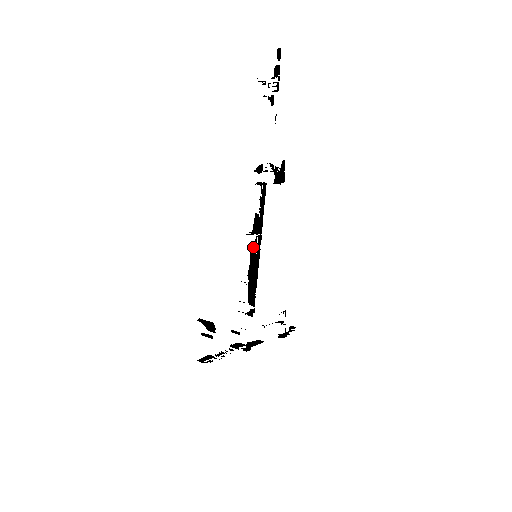
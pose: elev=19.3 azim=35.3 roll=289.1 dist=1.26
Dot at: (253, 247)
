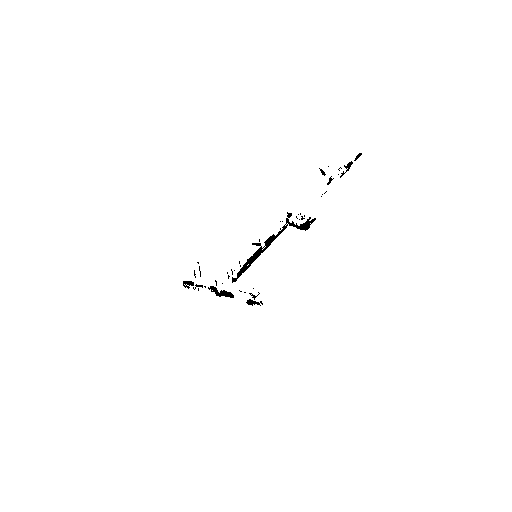
Dot at: (259, 249)
